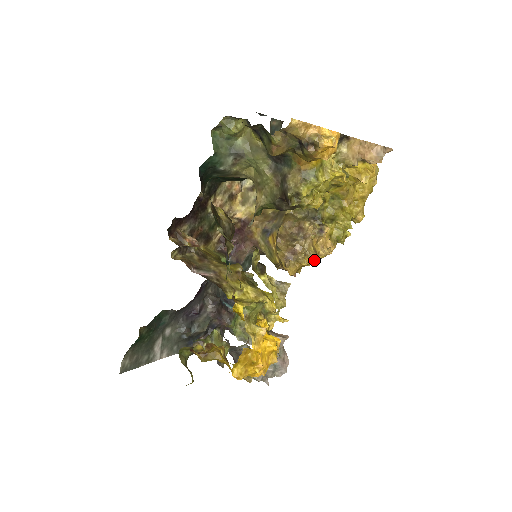
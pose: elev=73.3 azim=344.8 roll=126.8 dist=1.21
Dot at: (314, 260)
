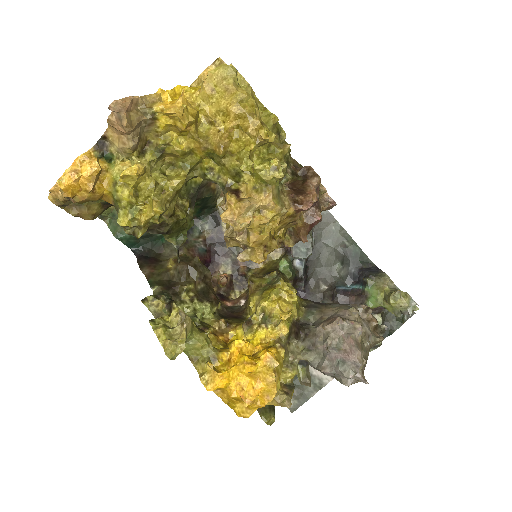
Dot at: (274, 223)
